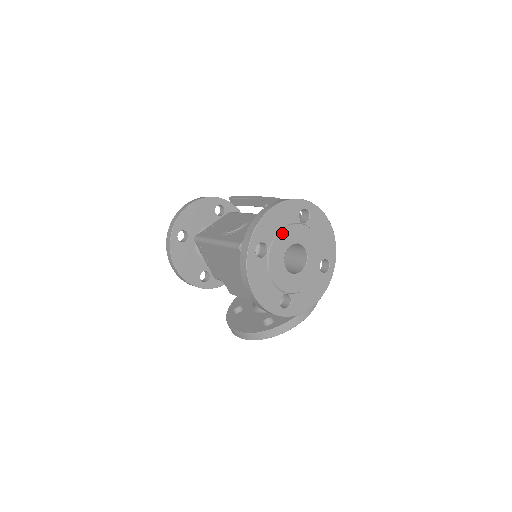
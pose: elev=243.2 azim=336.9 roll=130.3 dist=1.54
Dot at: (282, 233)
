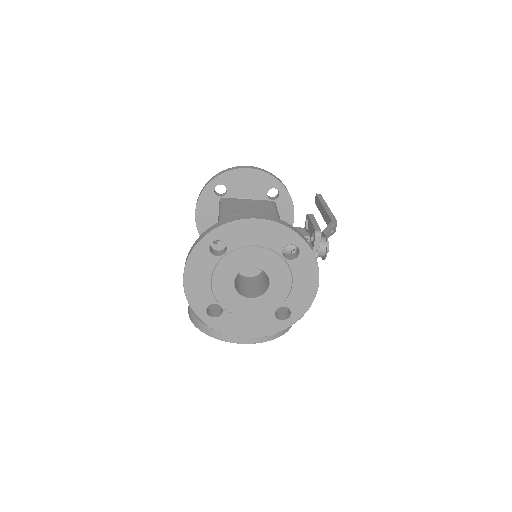
Dot at: (252, 249)
